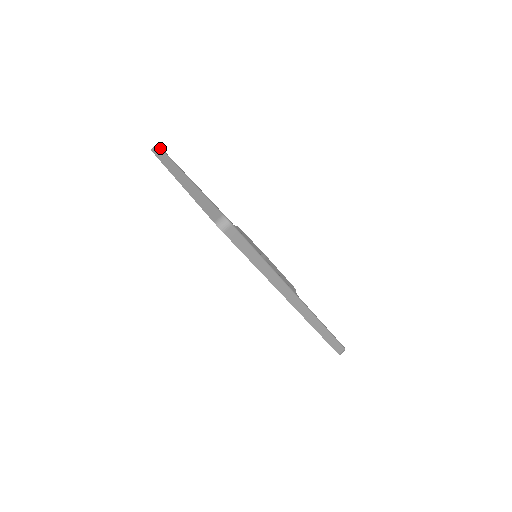
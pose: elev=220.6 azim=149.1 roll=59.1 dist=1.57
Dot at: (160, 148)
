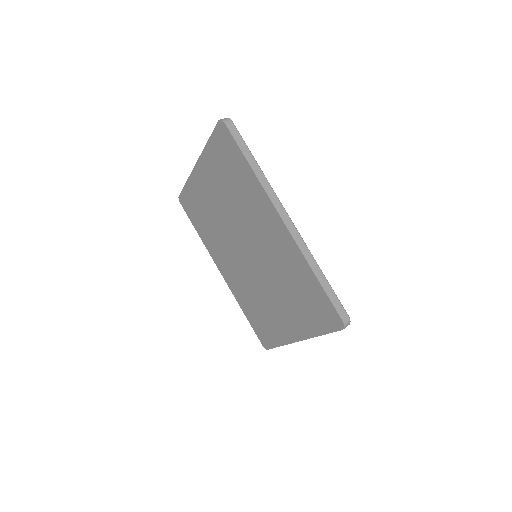
Dot at: occluded
